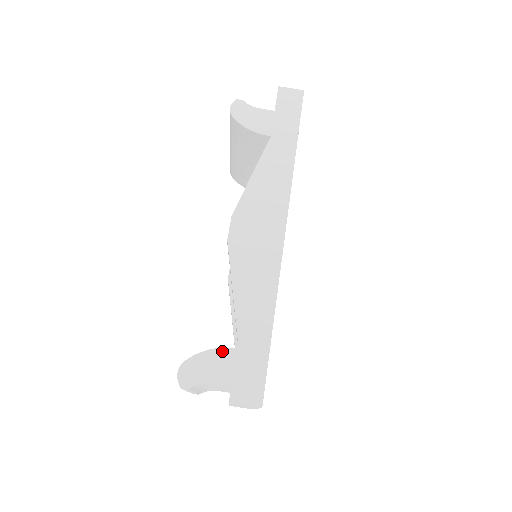
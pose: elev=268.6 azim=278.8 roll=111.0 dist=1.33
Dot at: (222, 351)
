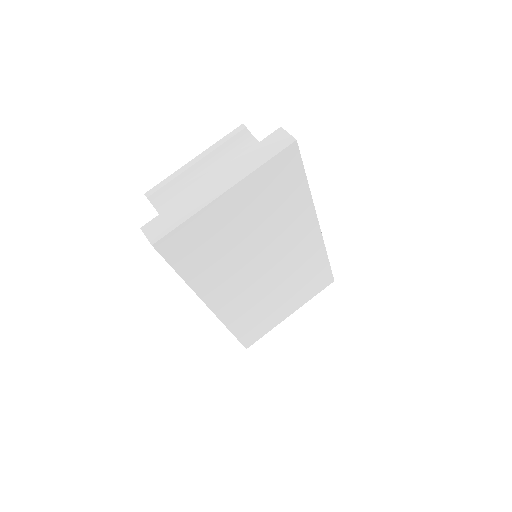
Dot at: occluded
